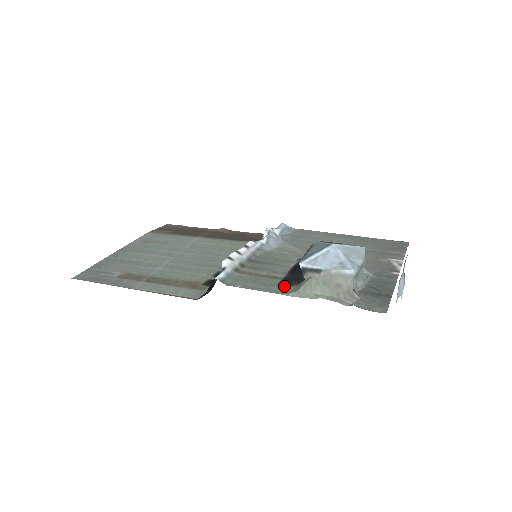
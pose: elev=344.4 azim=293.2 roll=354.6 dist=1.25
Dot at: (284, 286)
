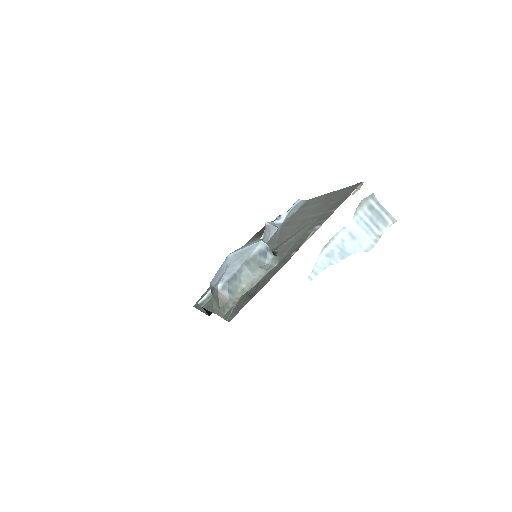
Dot at: occluded
